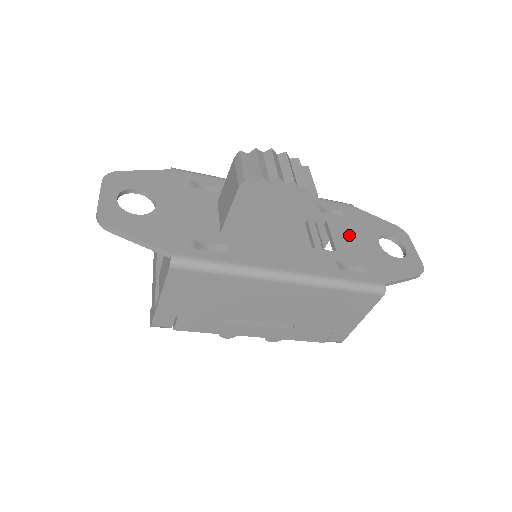
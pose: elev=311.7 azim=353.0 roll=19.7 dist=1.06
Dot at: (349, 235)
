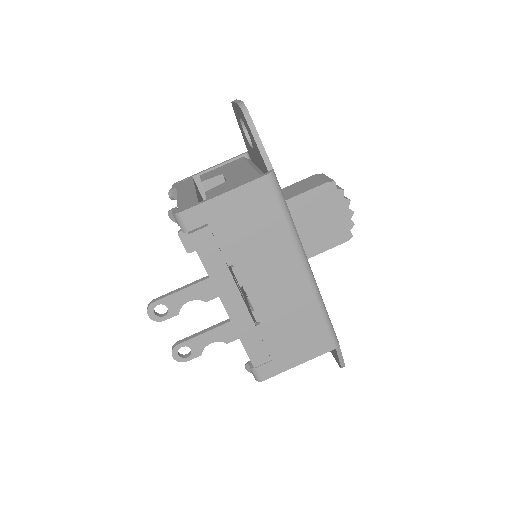
Dot at: occluded
